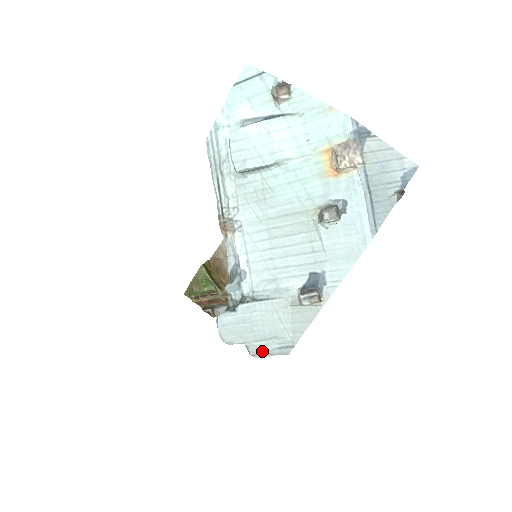
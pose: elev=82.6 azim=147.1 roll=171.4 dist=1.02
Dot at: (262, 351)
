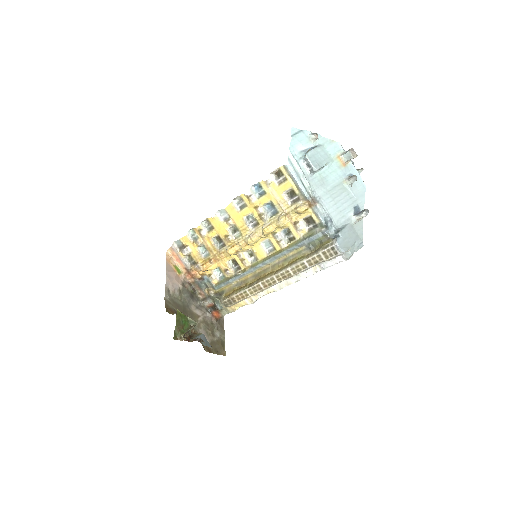
Dot at: (354, 251)
